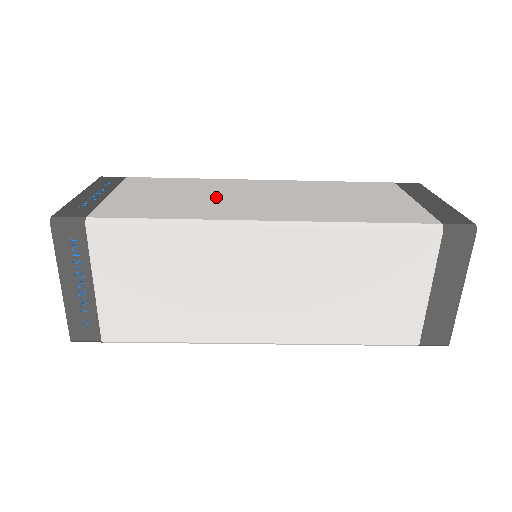
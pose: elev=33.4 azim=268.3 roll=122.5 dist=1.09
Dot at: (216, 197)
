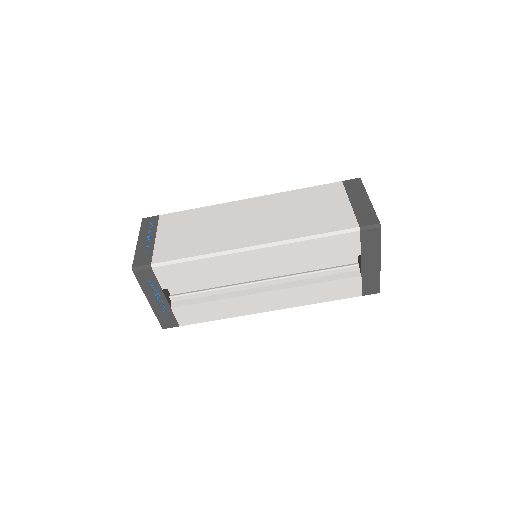
Dot at: occluded
